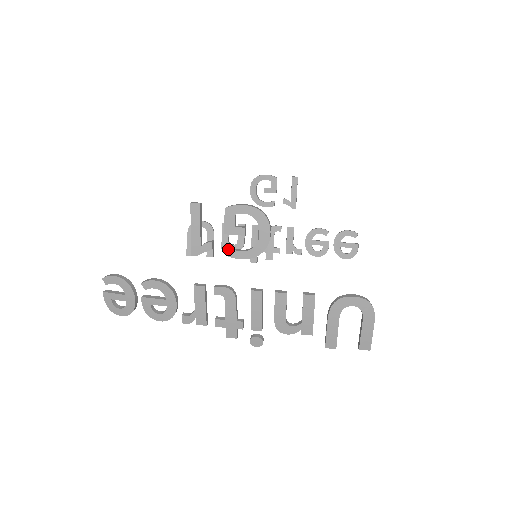
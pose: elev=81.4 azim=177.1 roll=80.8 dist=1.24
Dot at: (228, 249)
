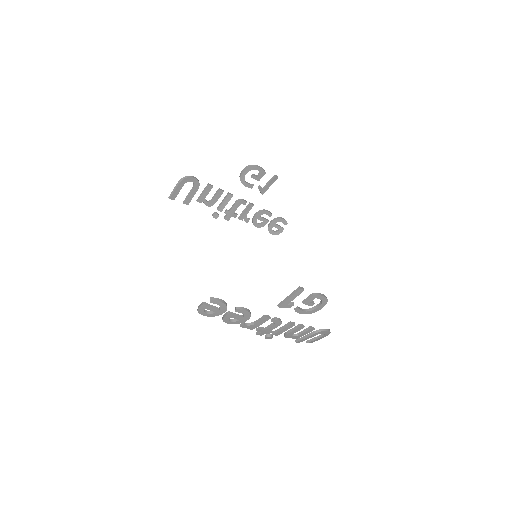
Dot at: (298, 309)
